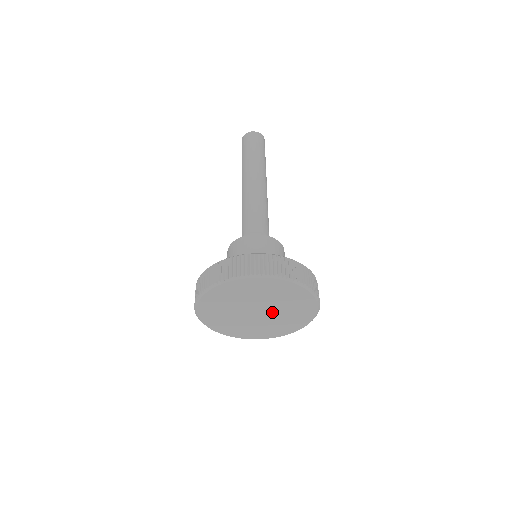
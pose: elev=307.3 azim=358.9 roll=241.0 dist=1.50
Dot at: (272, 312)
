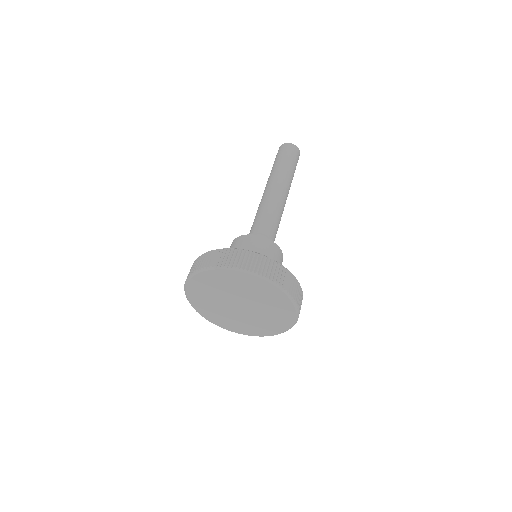
Dot at: (254, 307)
